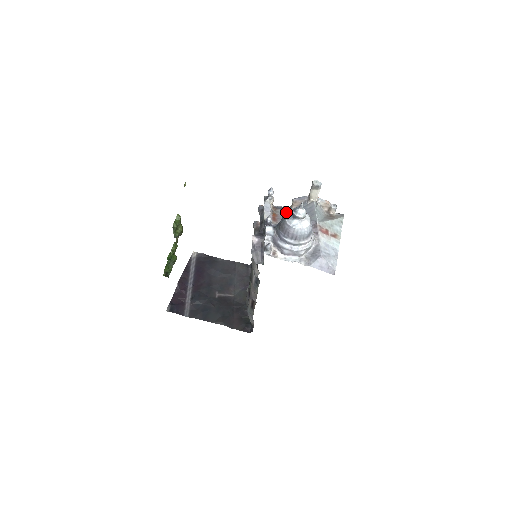
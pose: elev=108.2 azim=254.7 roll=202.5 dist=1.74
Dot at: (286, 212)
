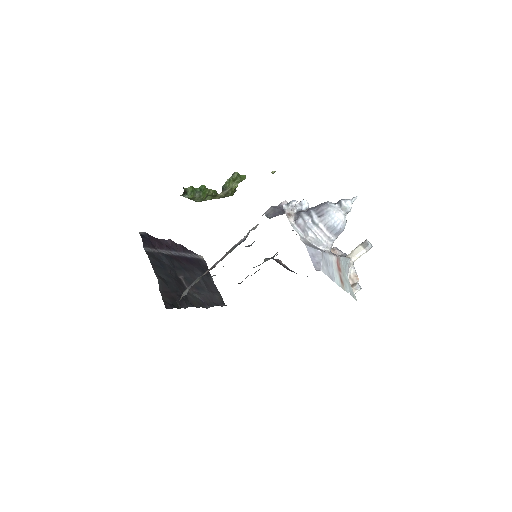
Dot at: occluded
